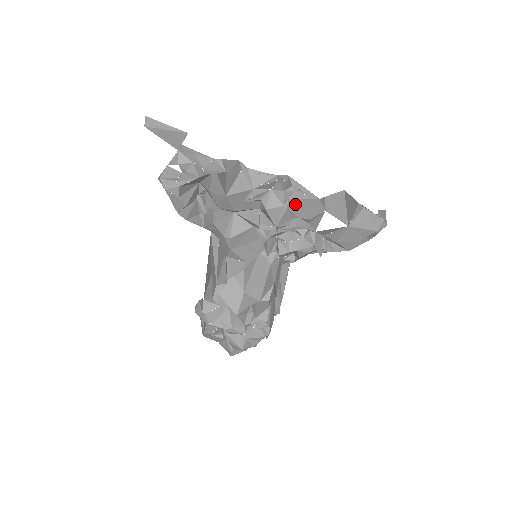
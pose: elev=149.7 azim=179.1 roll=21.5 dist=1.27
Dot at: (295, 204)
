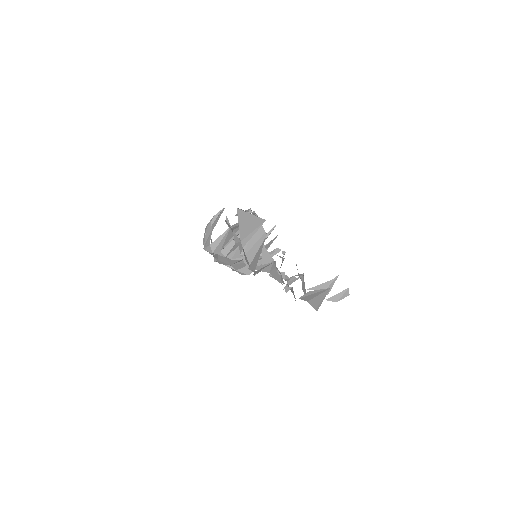
Dot at: occluded
